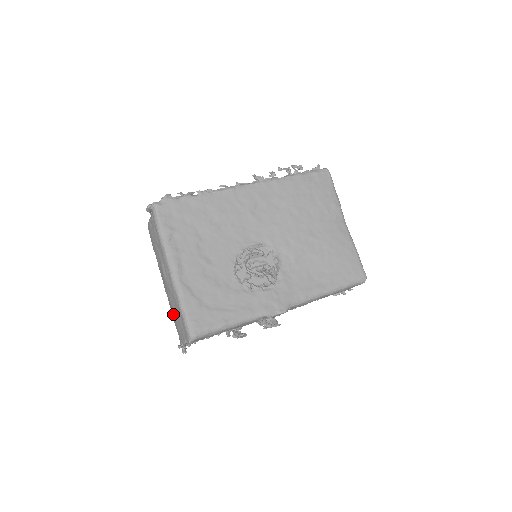
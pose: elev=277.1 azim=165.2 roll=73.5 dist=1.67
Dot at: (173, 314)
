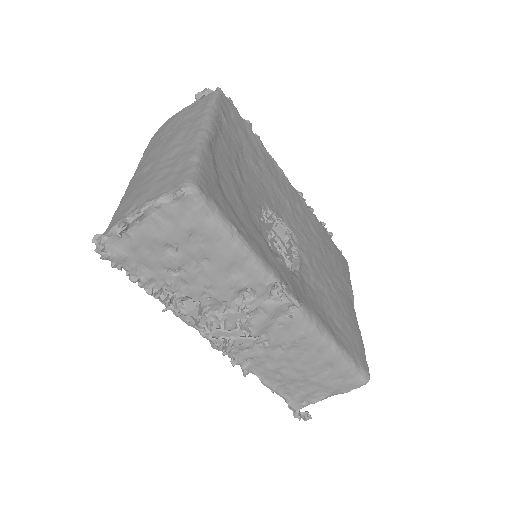
Dot at: (145, 181)
